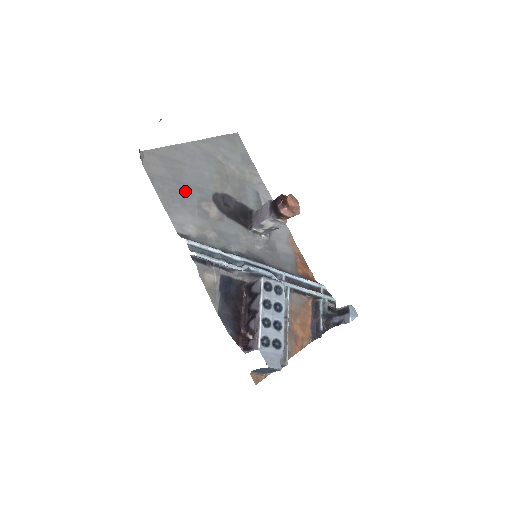
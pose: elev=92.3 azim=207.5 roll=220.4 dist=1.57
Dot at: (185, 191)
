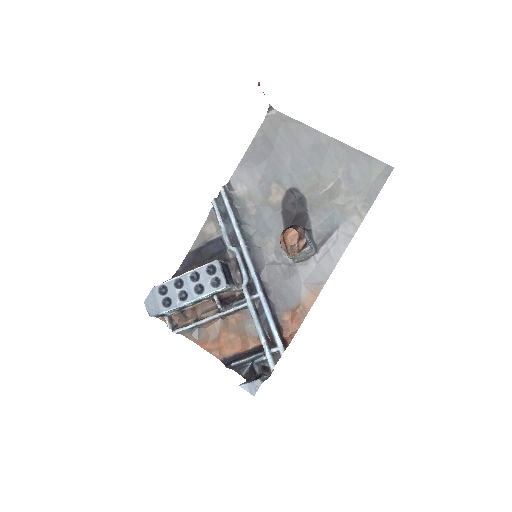
Dot at: (273, 163)
